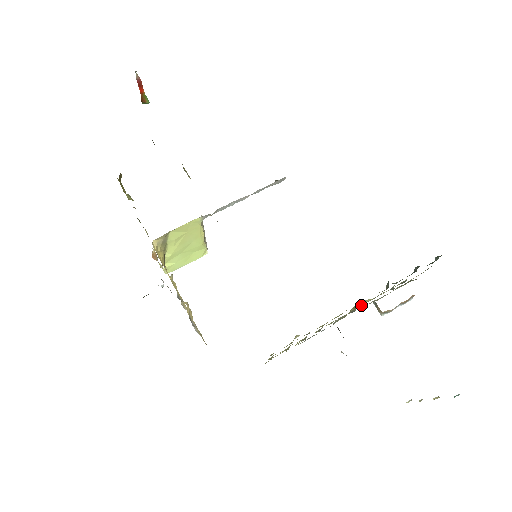
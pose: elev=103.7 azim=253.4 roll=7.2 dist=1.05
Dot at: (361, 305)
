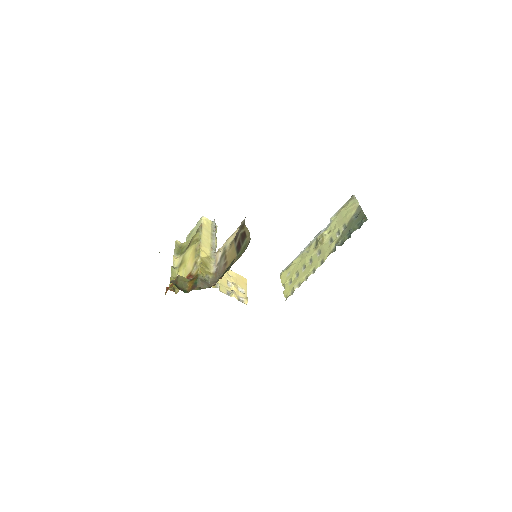
Dot at: (323, 242)
